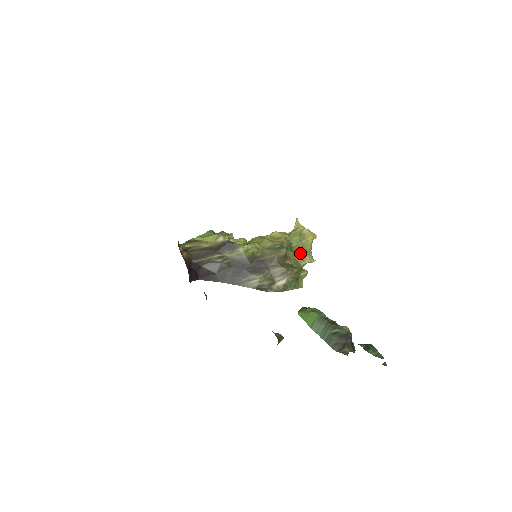
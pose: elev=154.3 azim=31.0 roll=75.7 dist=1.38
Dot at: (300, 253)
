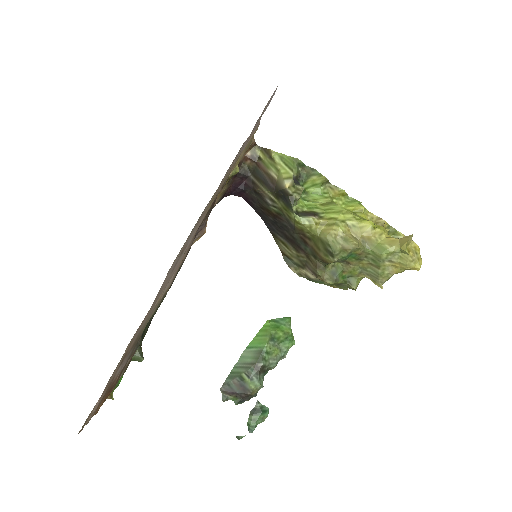
Dot at: (371, 268)
